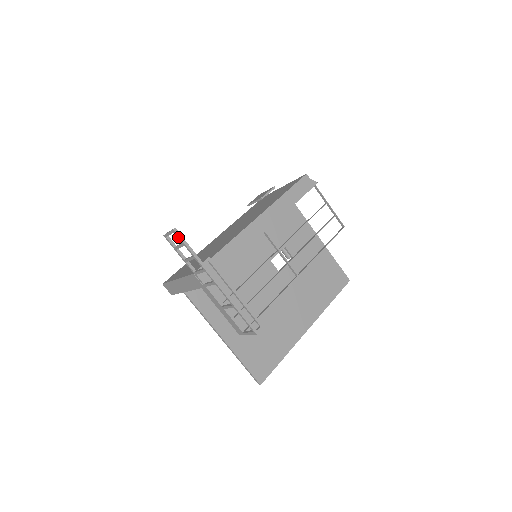
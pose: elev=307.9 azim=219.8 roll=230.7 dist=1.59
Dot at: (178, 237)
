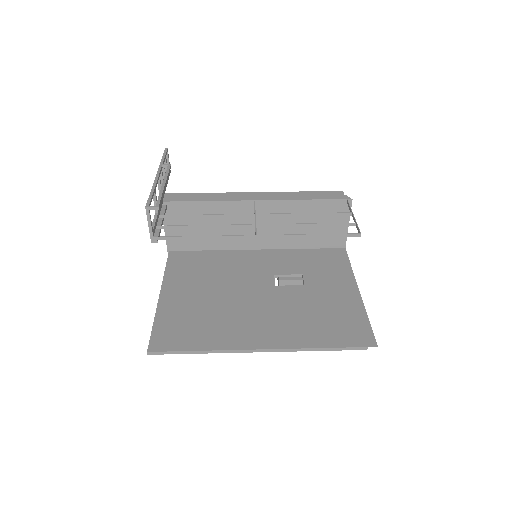
Dot at: (164, 153)
